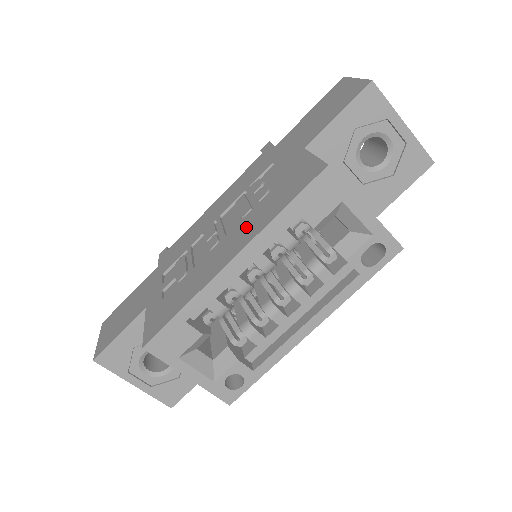
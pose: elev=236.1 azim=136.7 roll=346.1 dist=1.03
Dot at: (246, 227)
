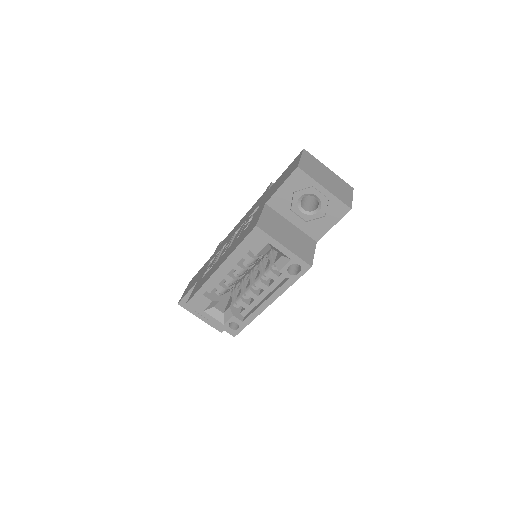
Dot at: (230, 249)
